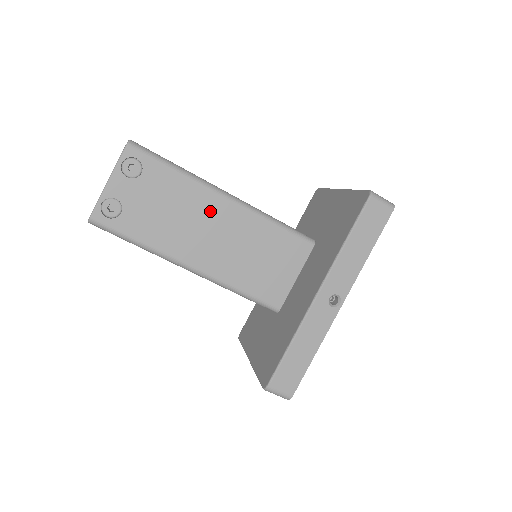
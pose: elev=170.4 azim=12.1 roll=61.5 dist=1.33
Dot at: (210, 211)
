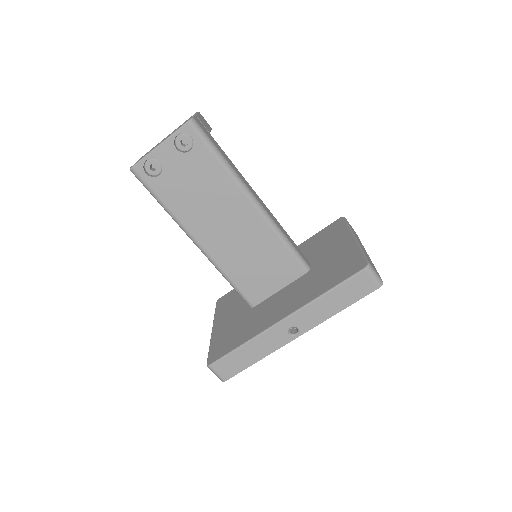
Dot at: (233, 207)
